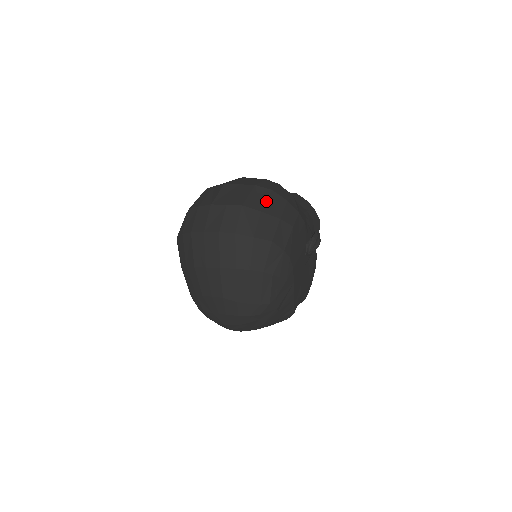
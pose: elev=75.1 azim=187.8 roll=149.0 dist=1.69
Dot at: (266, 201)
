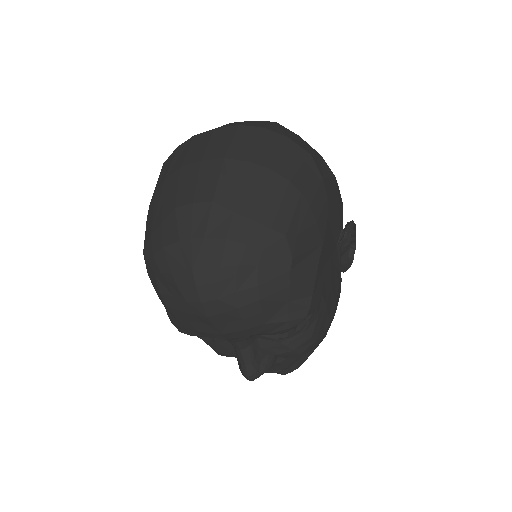
Dot at: occluded
